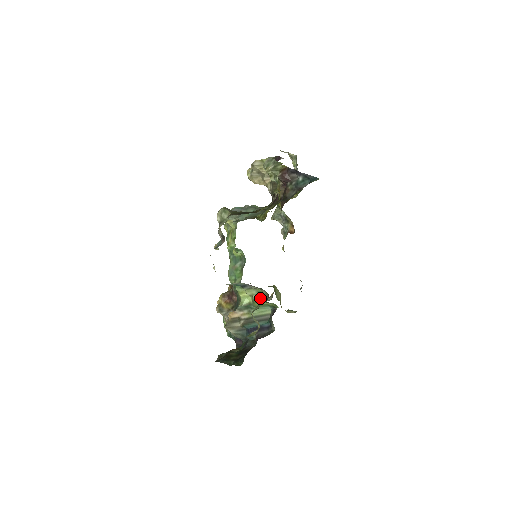
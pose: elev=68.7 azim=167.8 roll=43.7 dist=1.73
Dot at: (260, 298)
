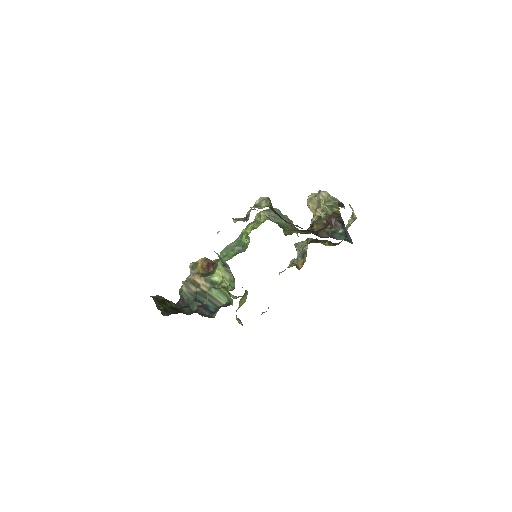
Dot at: (227, 285)
